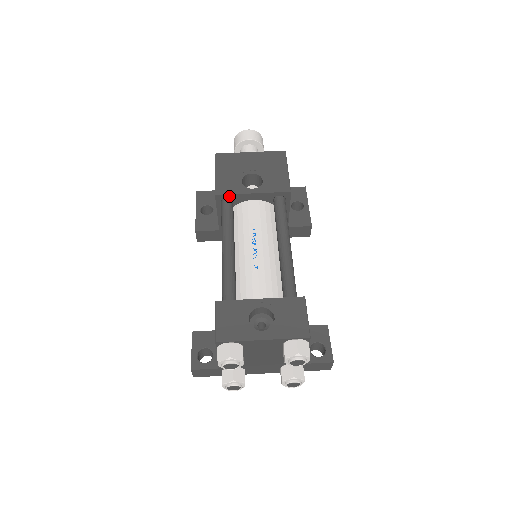
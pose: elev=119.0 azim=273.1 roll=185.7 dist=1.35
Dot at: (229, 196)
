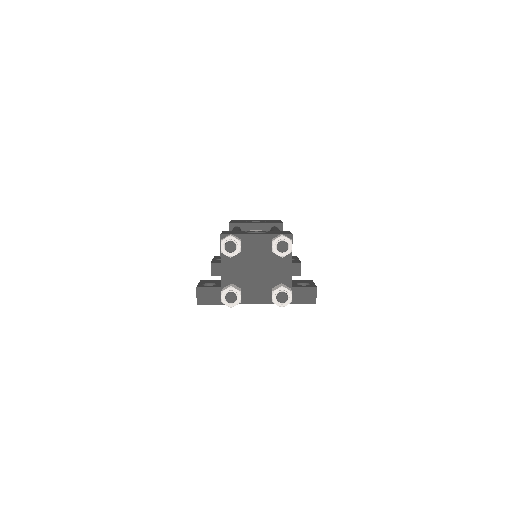
Dot at: (239, 225)
